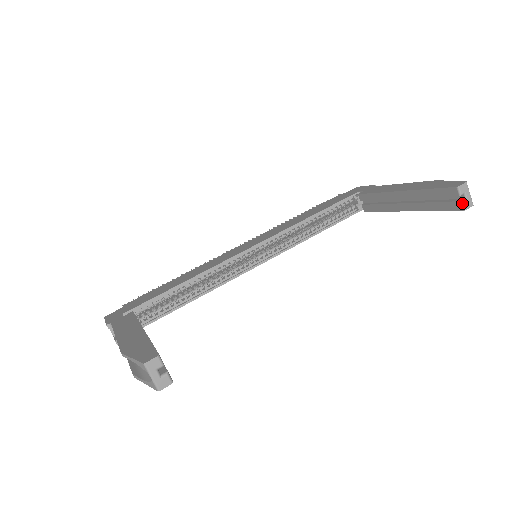
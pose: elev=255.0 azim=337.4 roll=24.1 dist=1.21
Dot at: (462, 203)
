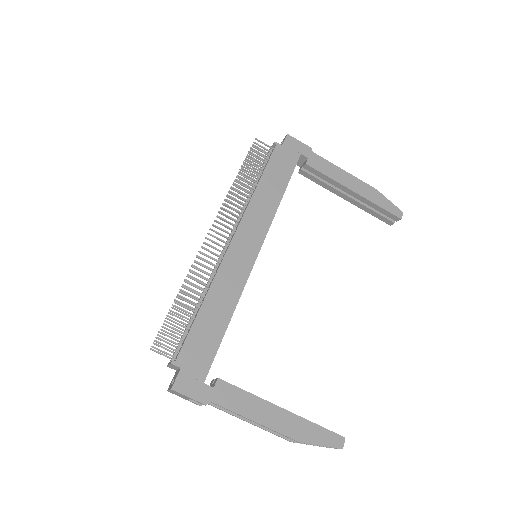
Dot at: occluded
